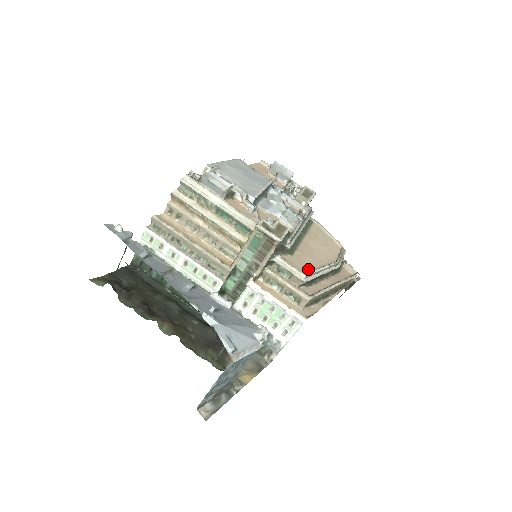
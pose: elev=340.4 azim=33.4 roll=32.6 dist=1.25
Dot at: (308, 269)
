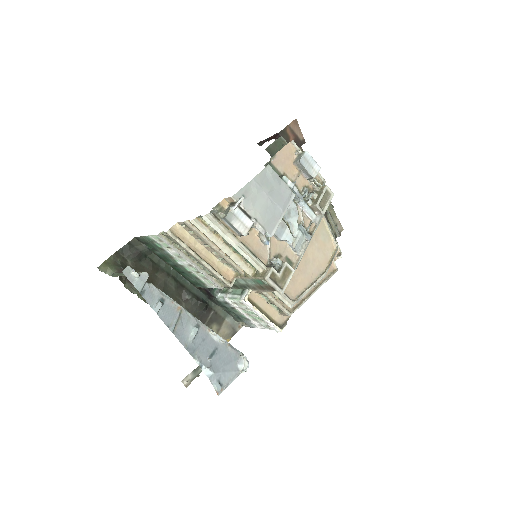
Dot at: (298, 291)
